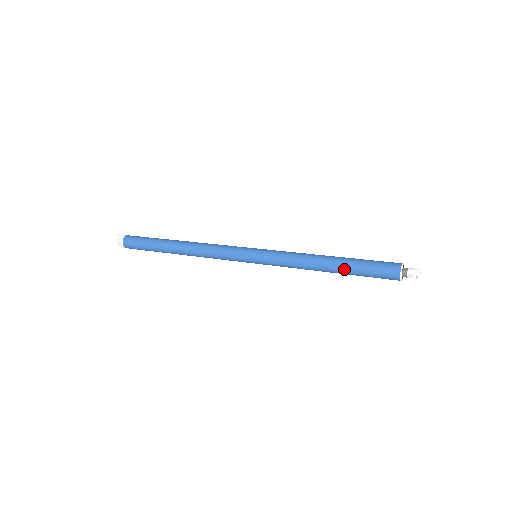
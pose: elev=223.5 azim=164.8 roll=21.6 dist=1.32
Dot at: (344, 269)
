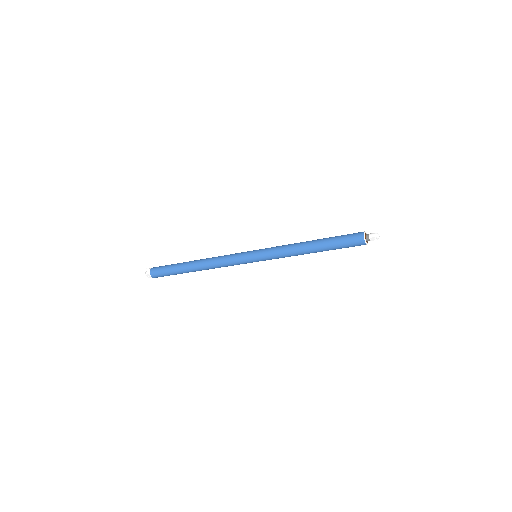
Dot at: (323, 247)
